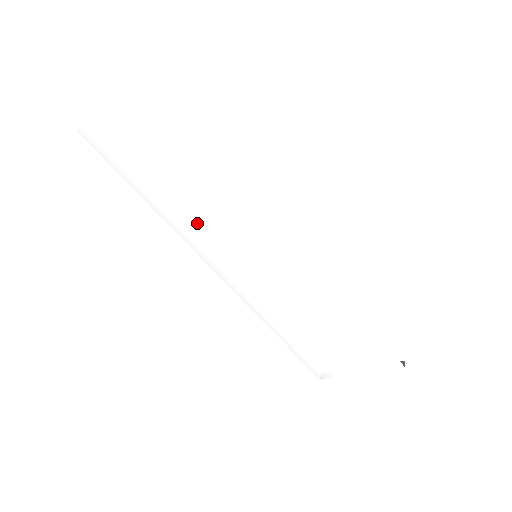
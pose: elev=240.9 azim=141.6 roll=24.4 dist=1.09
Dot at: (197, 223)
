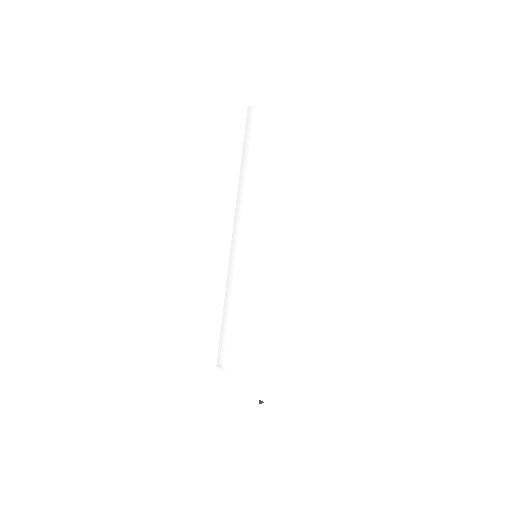
Dot at: (249, 208)
